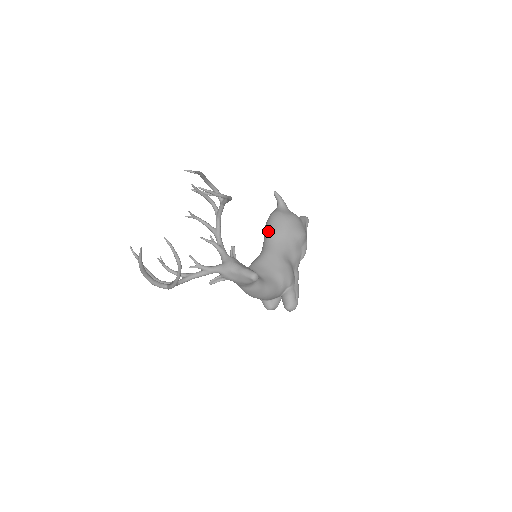
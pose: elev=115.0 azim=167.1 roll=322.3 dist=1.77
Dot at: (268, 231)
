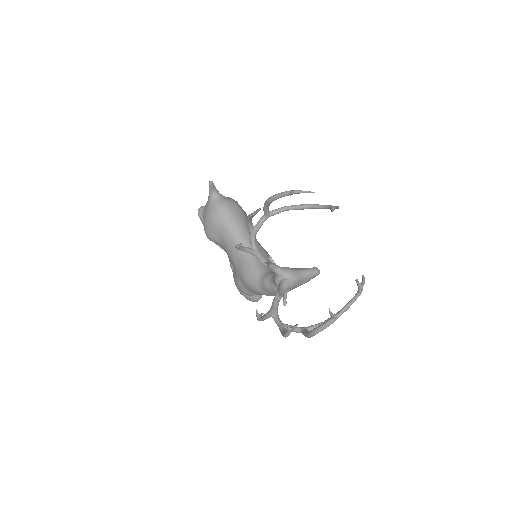
Dot at: (234, 226)
